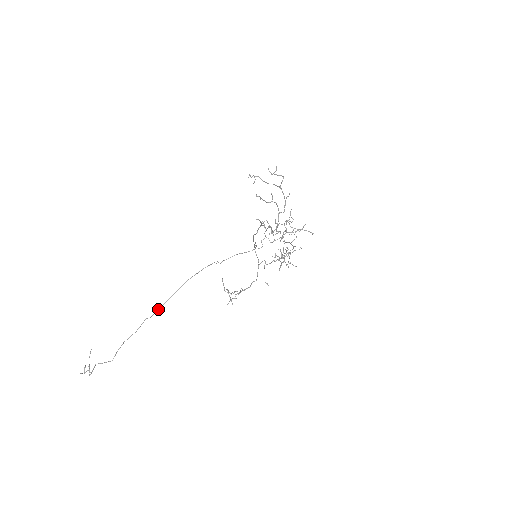
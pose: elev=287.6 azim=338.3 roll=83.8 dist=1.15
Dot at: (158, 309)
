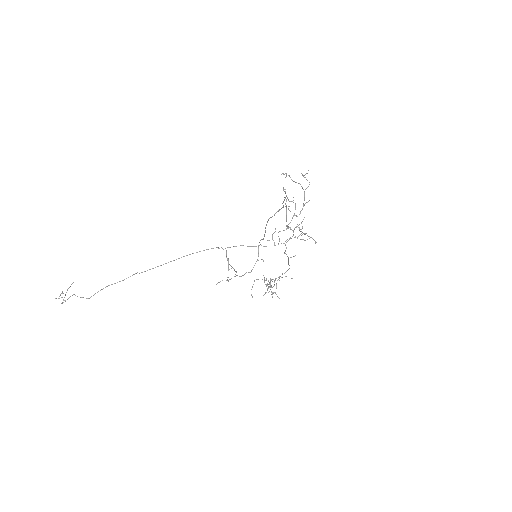
Dot at: (152, 268)
